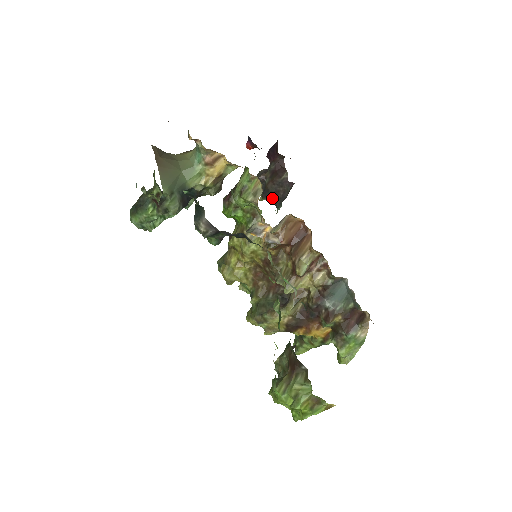
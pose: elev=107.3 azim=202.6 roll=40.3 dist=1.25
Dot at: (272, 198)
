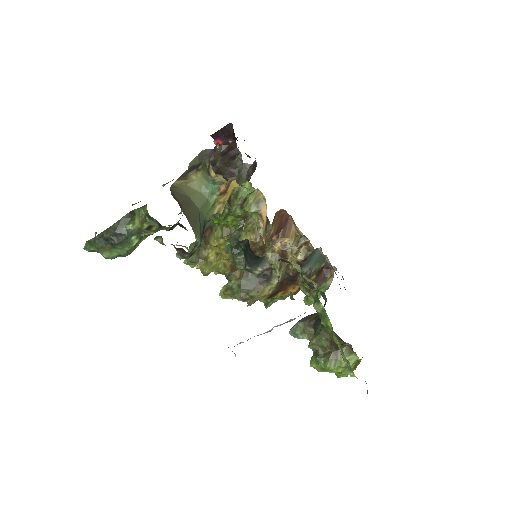
Dot at: occluded
